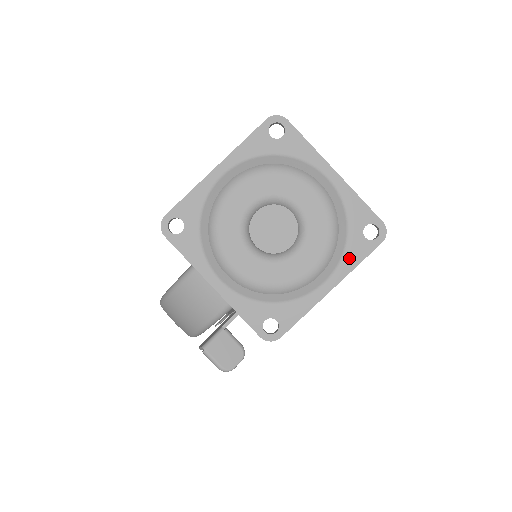
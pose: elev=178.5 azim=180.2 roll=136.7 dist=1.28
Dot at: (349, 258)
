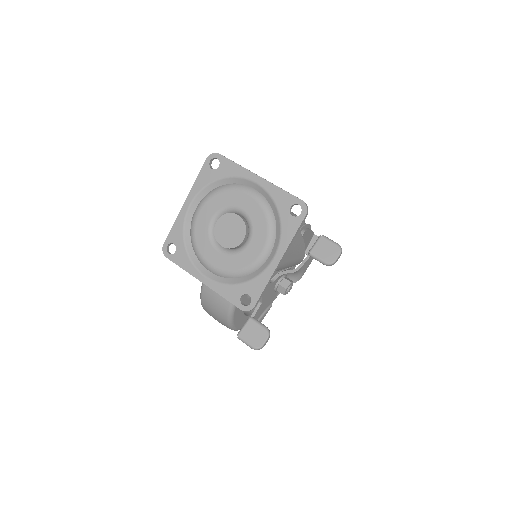
Dot at: (285, 235)
